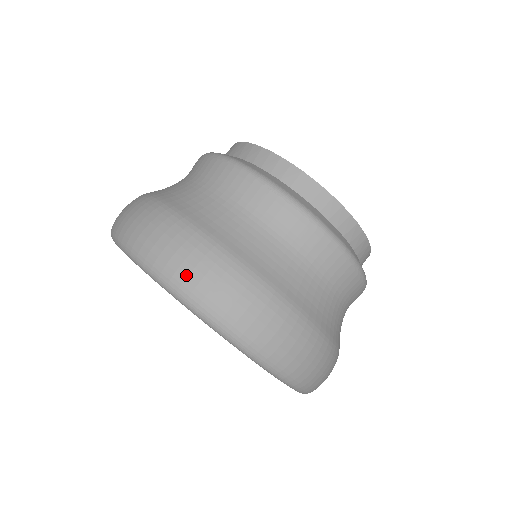
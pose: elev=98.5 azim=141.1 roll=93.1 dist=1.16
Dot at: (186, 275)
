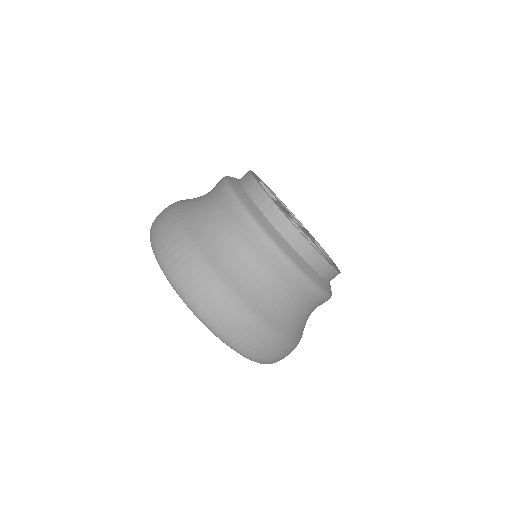
Dot at: (162, 247)
